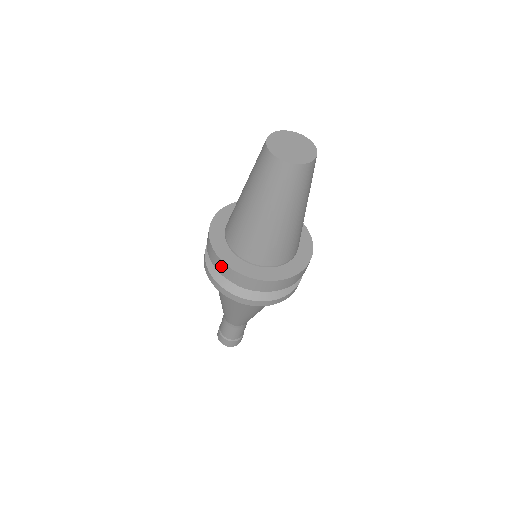
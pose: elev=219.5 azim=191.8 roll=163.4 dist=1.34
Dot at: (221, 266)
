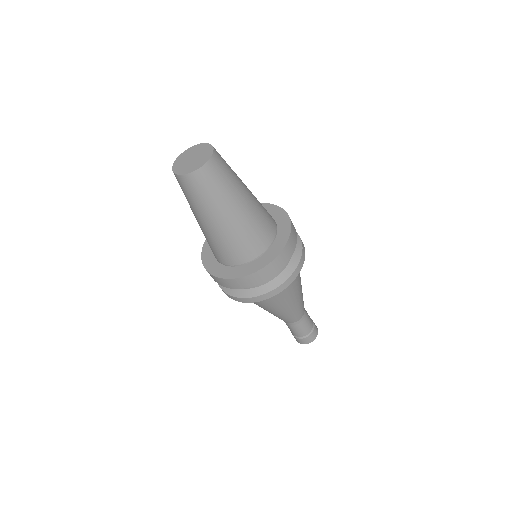
Dot at: (234, 283)
